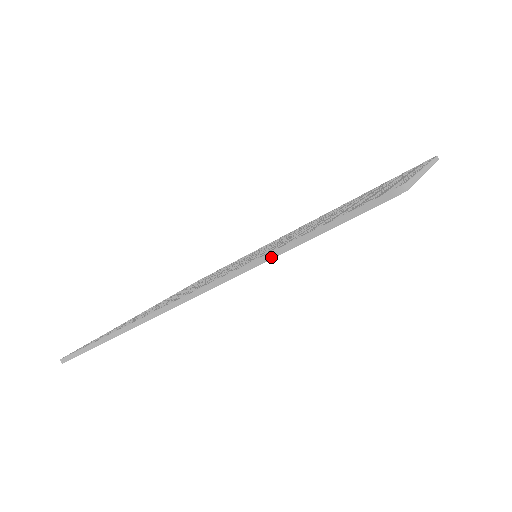
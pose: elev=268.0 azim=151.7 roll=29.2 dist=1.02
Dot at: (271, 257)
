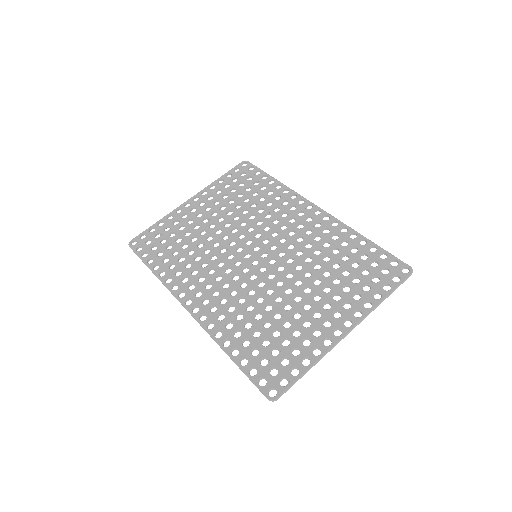
Dot at: (223, 350)
